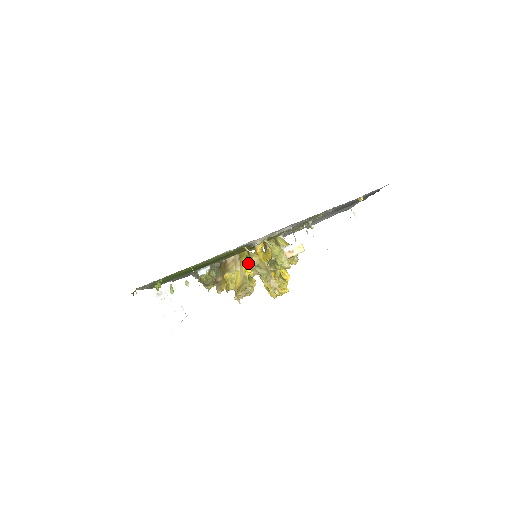
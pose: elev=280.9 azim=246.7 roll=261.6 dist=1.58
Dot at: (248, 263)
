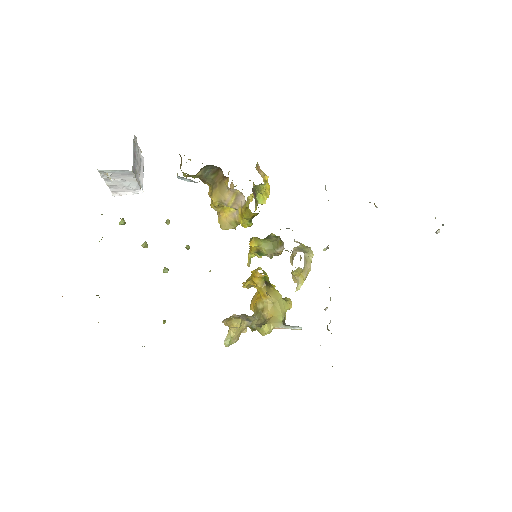
Dot at: (248, 224)
